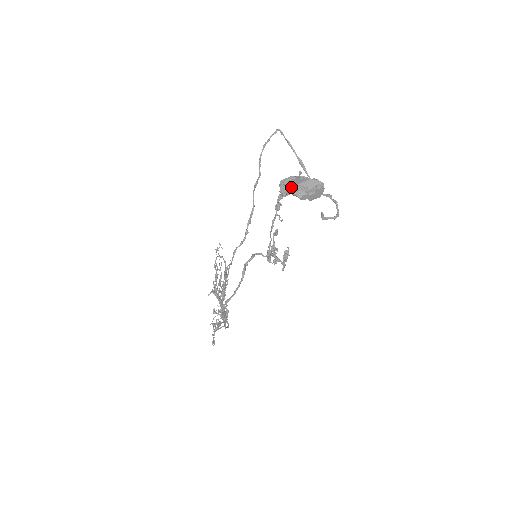
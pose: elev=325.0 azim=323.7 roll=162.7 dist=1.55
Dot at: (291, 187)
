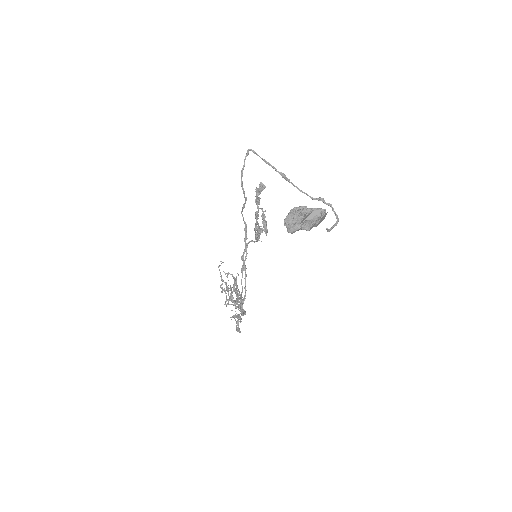
Dot at: (299, 226)
